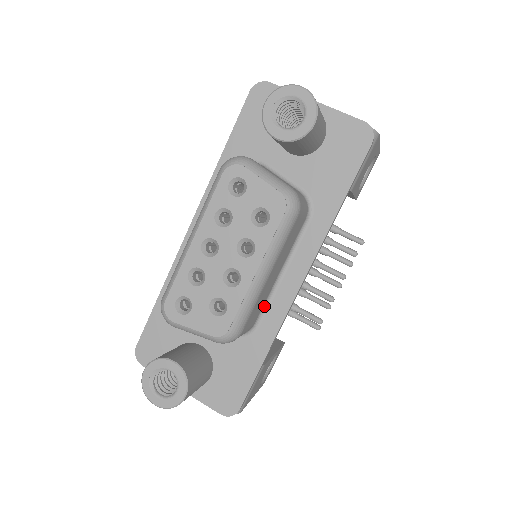
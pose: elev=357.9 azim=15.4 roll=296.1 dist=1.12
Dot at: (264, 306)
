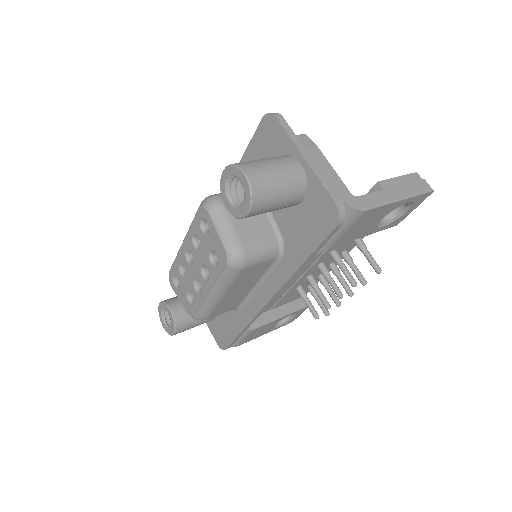
Dot at: (244, 300)
